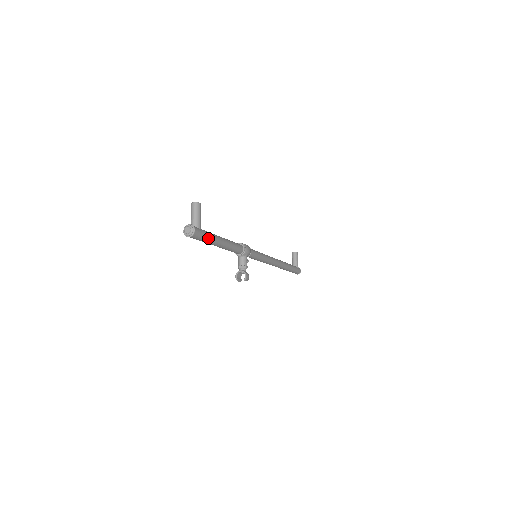
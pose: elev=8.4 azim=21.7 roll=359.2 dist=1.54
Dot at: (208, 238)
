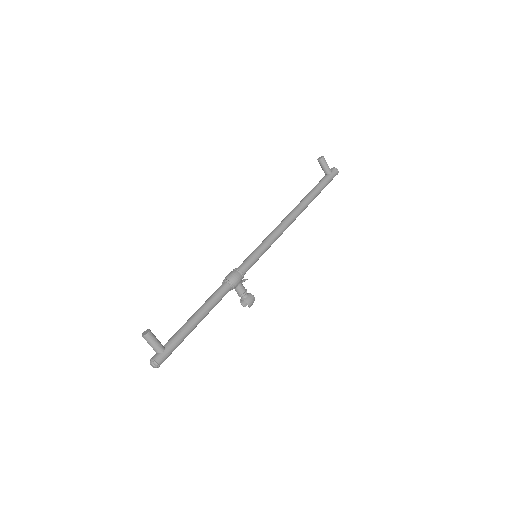
Dot at: (178, 344)
